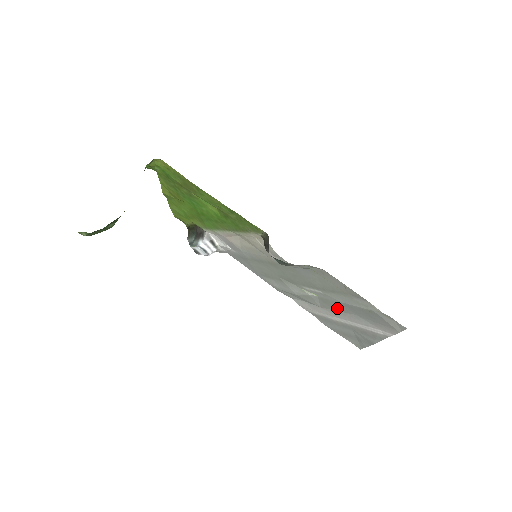
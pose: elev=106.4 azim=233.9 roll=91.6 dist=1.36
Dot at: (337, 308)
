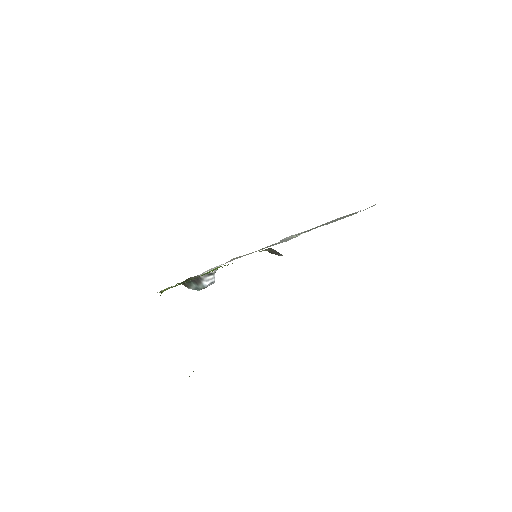
Dot at: occluded
